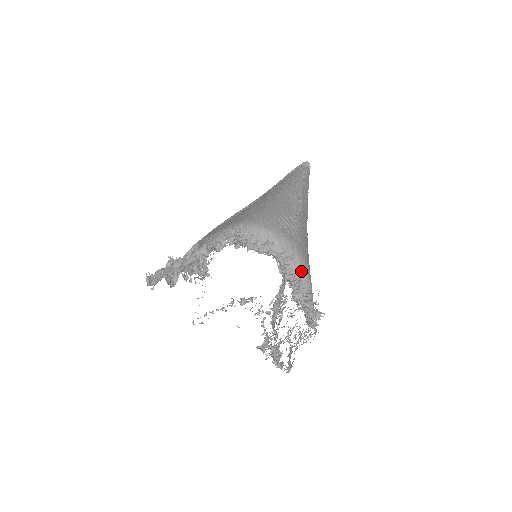
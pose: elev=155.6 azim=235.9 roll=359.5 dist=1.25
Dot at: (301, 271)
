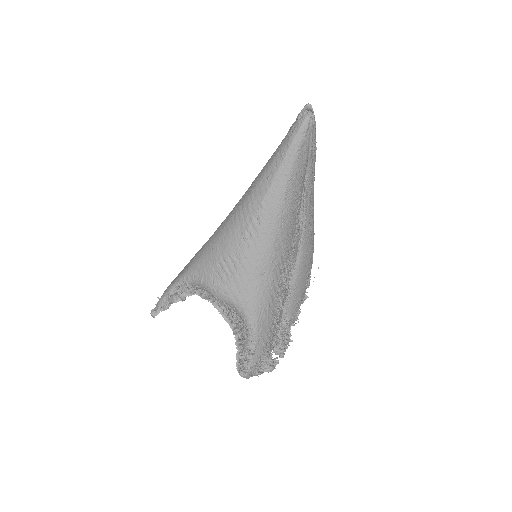
Dot at: (241, 316)
